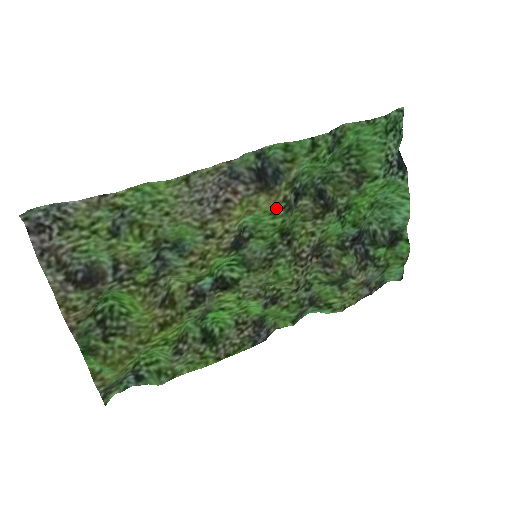
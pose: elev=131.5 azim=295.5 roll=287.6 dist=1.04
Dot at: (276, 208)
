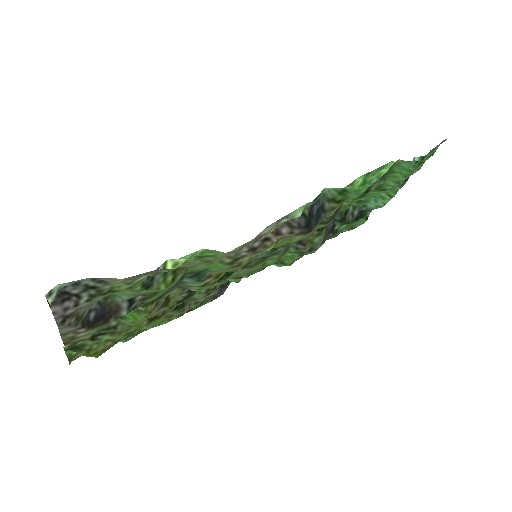
Dot at: (303, 238)
